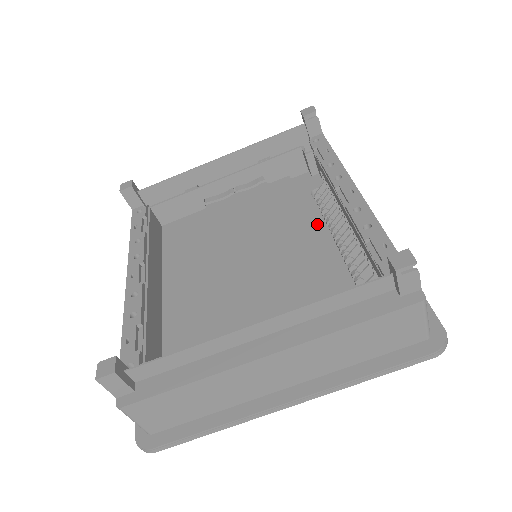
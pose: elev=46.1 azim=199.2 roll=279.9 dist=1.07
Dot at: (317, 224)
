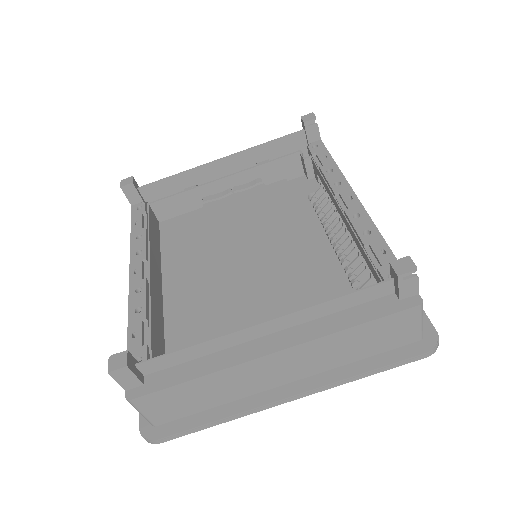
Dot at: (315, 227)
